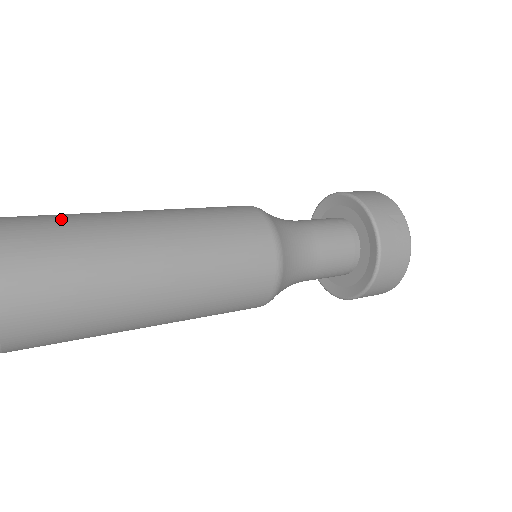
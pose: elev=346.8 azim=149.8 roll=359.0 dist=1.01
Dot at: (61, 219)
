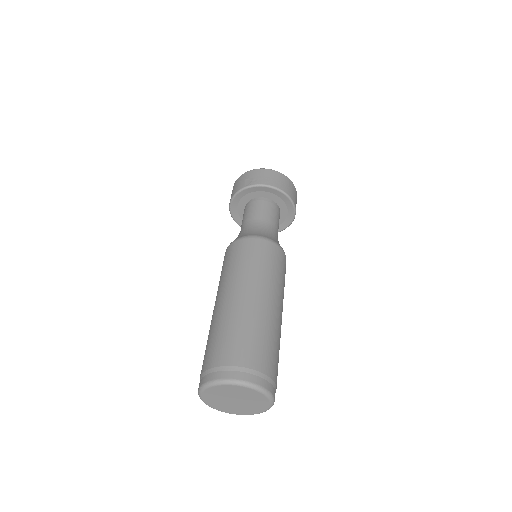
Dot at: (250, 334)
